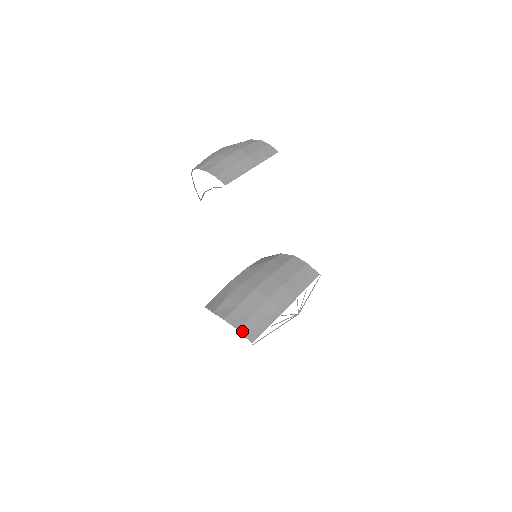
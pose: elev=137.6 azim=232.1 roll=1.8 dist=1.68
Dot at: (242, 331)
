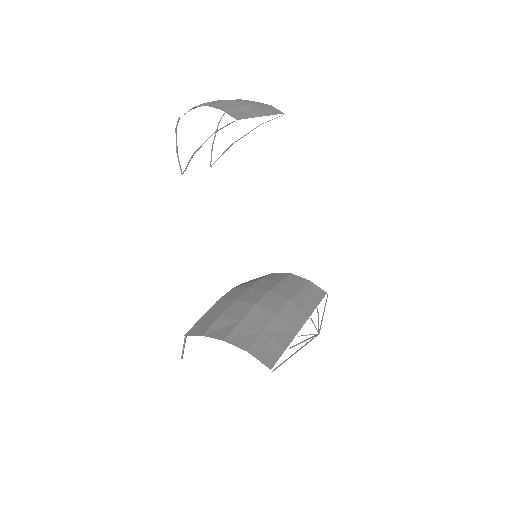
Dot at: (253, 353)
